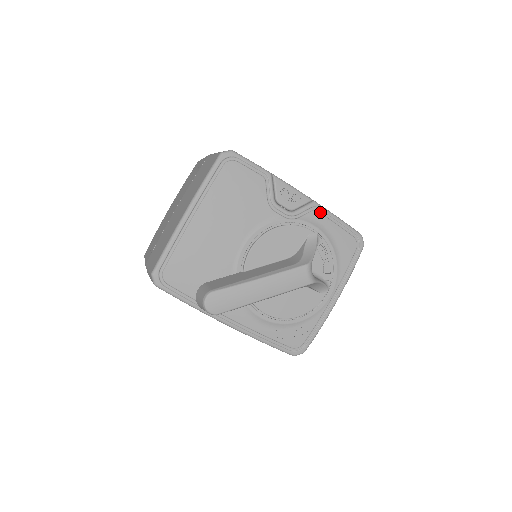
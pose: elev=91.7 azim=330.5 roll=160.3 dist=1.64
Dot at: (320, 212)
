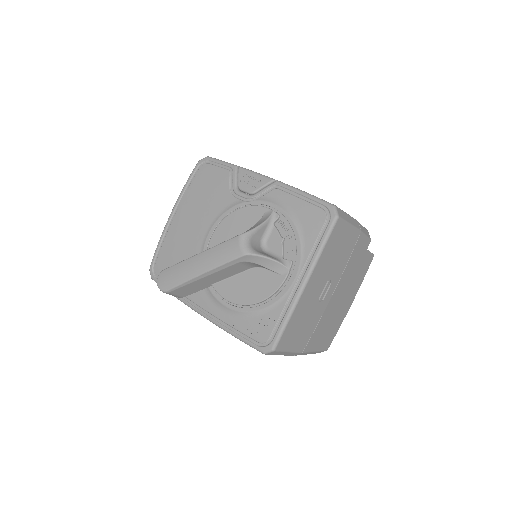
Dot at: (282, 190)
